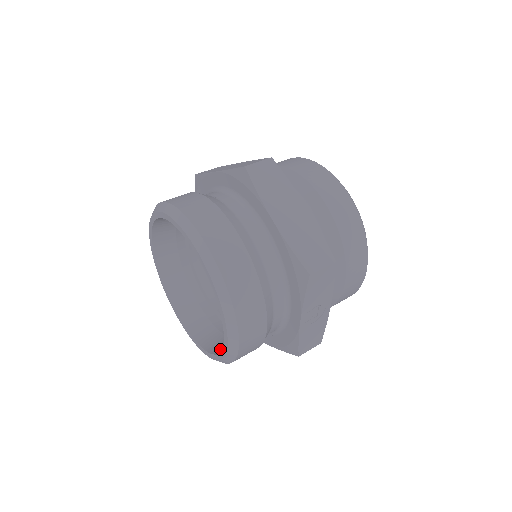
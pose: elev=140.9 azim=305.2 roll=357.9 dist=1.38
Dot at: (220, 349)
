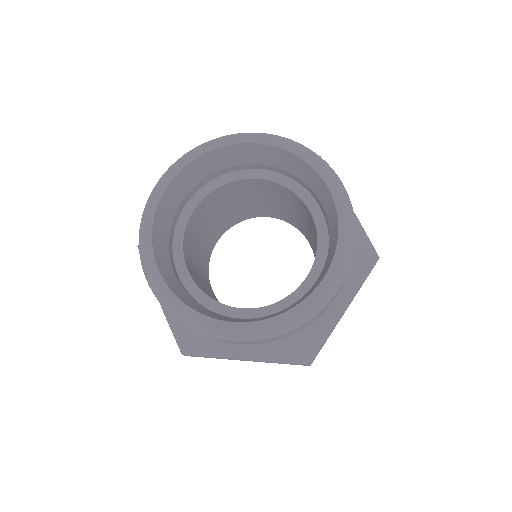
Dot at: (331, 255)
